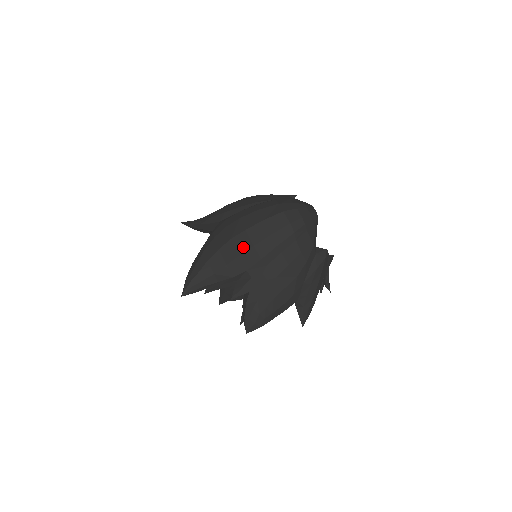
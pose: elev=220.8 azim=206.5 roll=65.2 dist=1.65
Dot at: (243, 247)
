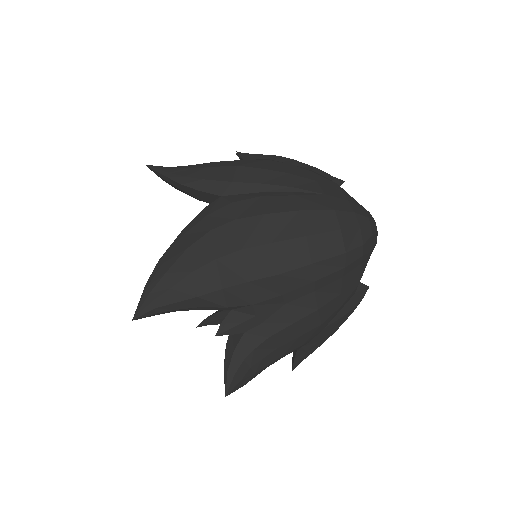
Dot at: (259, 270)
